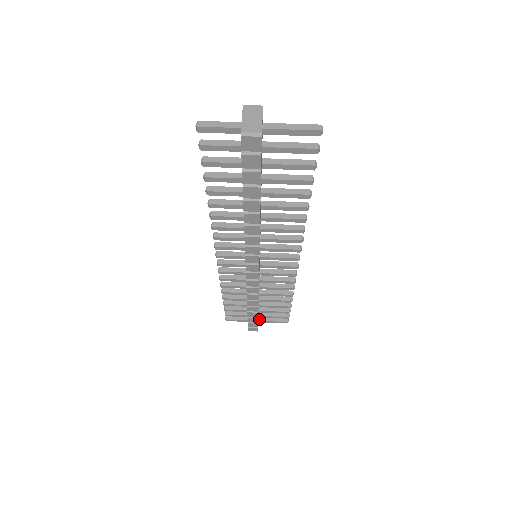
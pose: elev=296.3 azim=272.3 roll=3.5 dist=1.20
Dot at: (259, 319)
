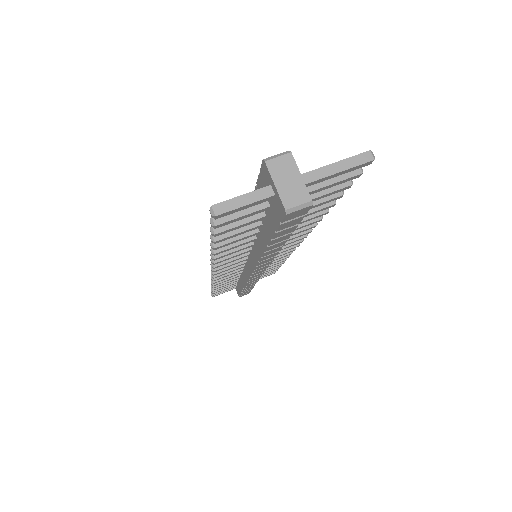
Dot at: occluded
